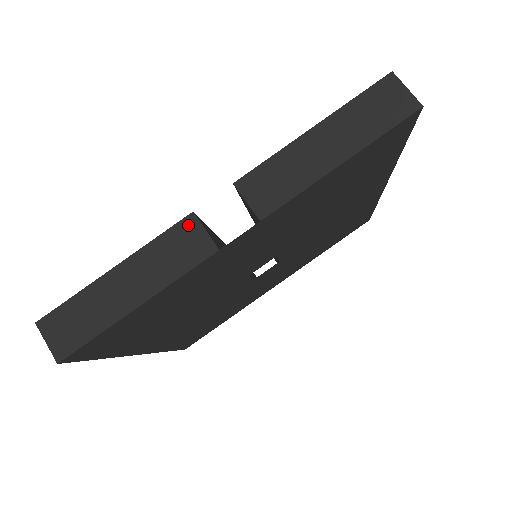
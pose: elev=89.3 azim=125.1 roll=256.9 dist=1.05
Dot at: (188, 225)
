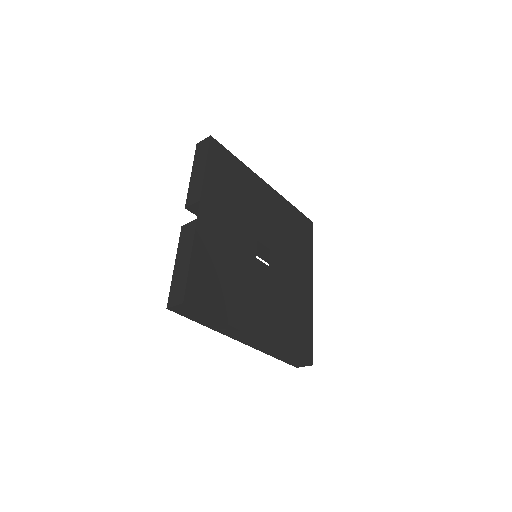
Dot at: (183, 229)
